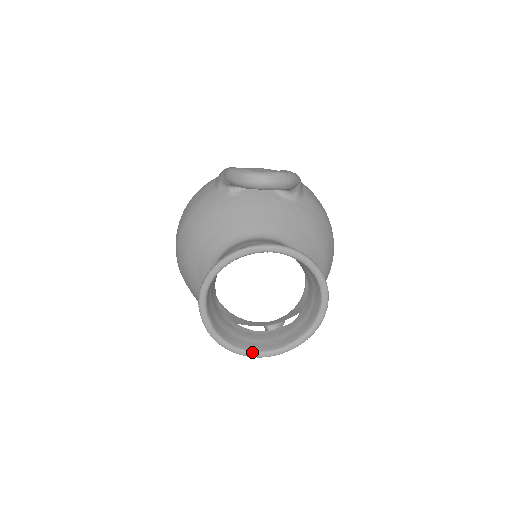
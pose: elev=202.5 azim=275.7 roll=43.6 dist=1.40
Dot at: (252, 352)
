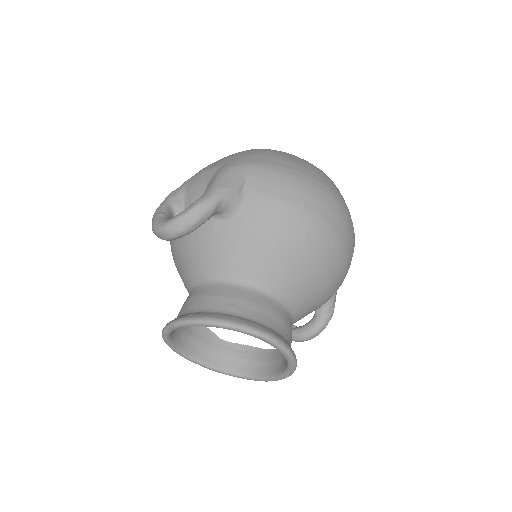
Dot at: (257, 378)
